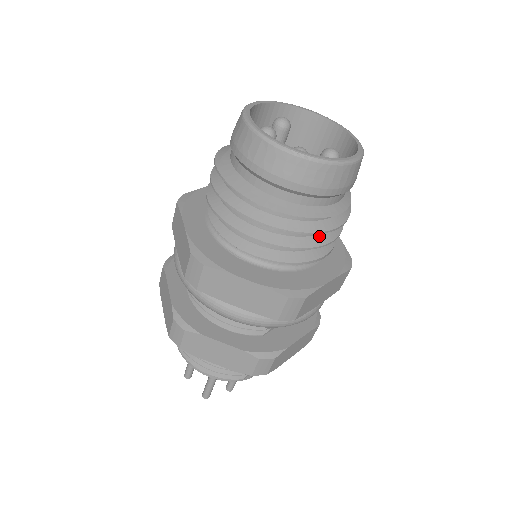
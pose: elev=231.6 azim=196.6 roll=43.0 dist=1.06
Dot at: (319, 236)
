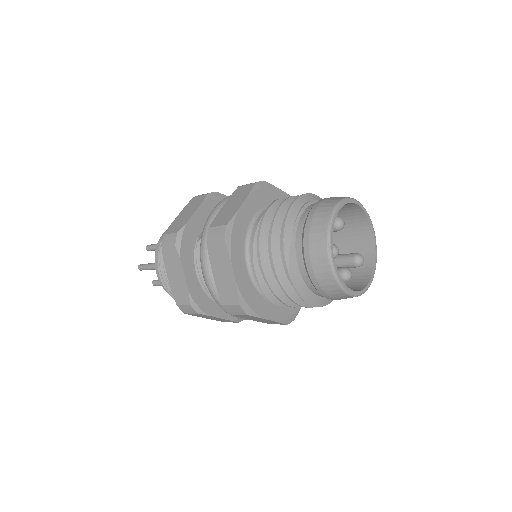
Dot at: occluded
